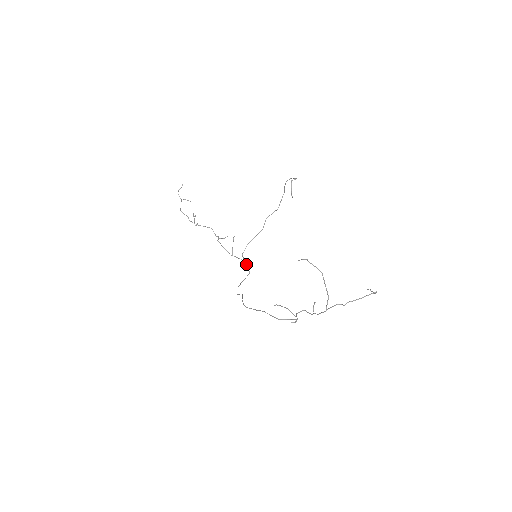
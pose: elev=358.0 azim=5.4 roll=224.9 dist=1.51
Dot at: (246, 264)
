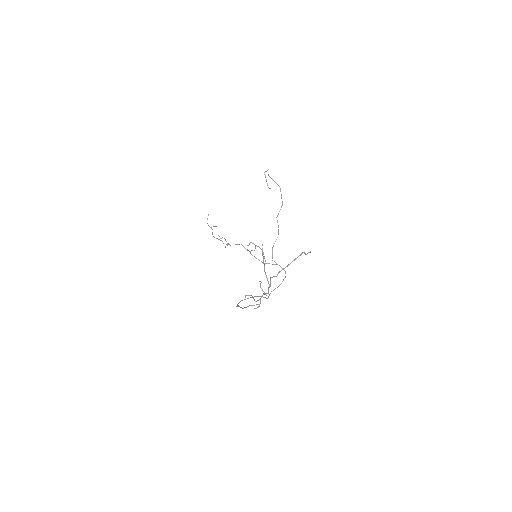
Dot at: (282, 268)
